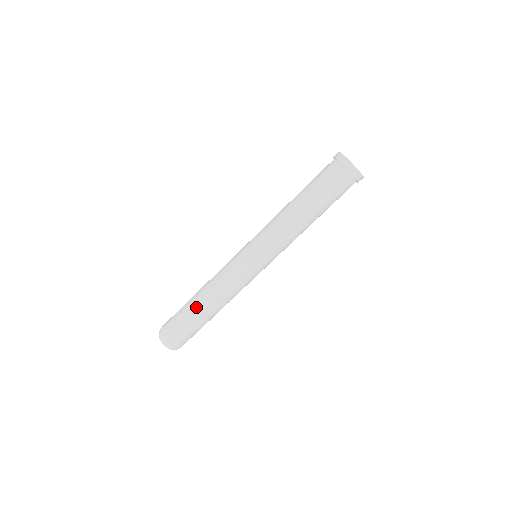
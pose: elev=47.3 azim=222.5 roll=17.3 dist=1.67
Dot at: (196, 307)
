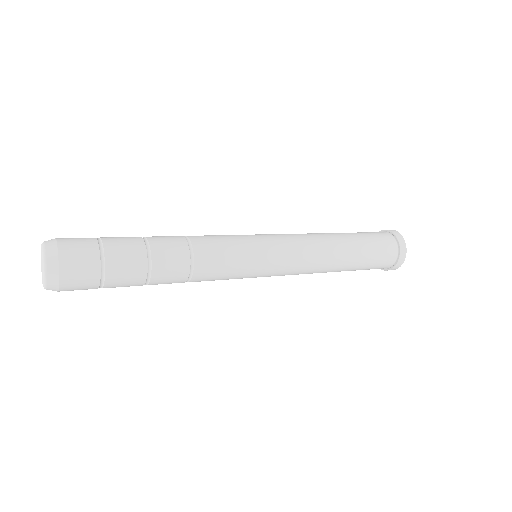
Dot at: (148, 247)
